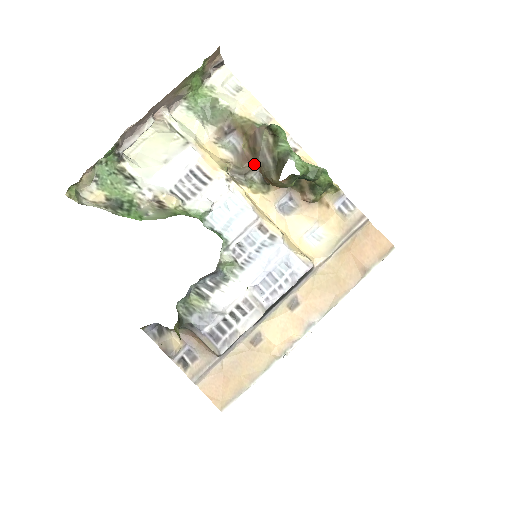
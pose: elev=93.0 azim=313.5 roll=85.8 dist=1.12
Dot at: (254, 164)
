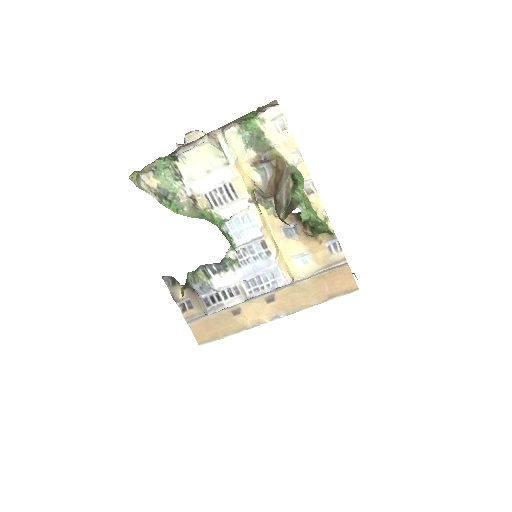
Dot at: (274, 196)
